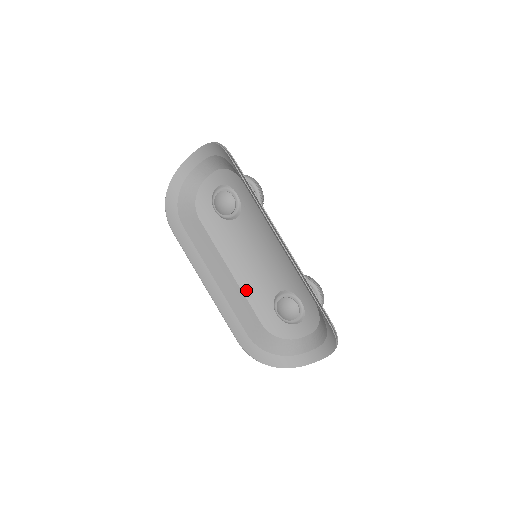
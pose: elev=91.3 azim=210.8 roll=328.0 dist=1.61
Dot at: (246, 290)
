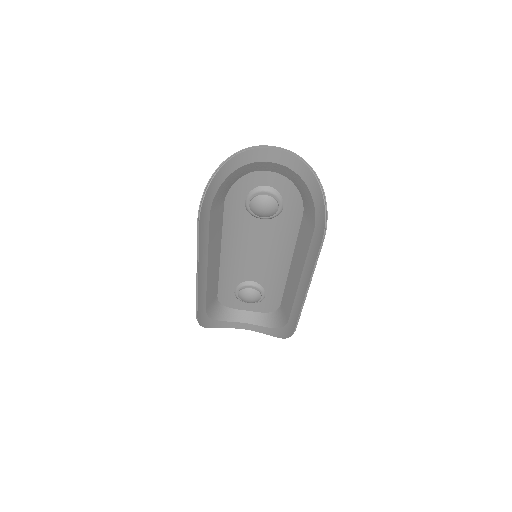
Dot at: (223, 271)
